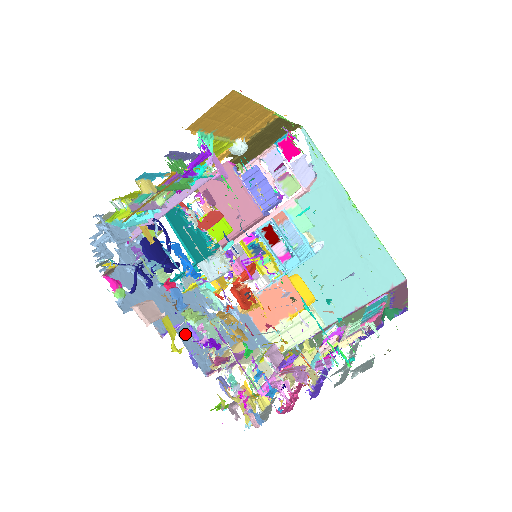
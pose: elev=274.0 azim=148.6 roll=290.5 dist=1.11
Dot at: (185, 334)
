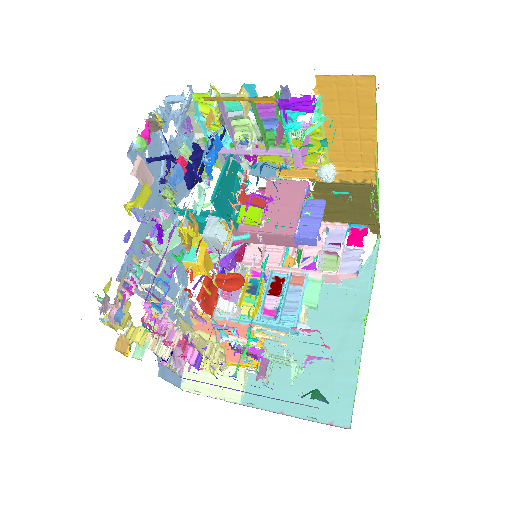
Dot at: occluded
